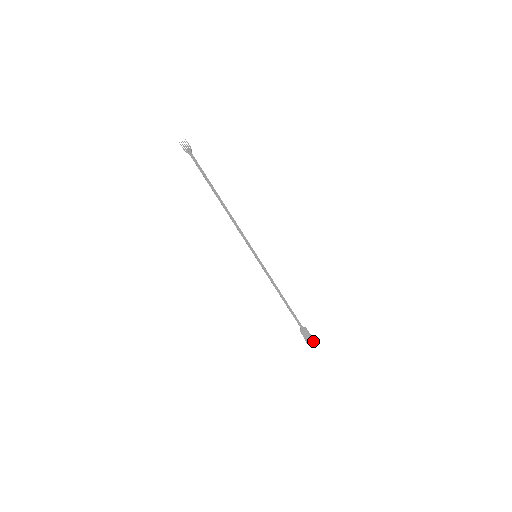
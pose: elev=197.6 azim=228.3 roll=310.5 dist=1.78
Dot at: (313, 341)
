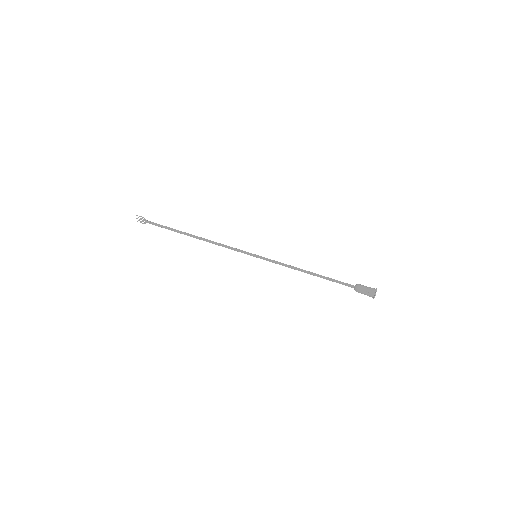
Dot at: (375, 291)
